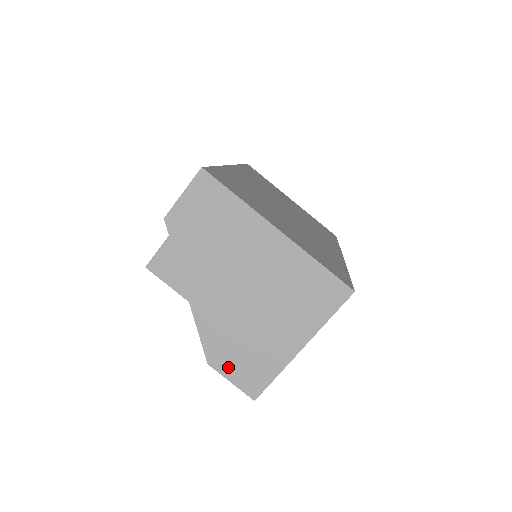
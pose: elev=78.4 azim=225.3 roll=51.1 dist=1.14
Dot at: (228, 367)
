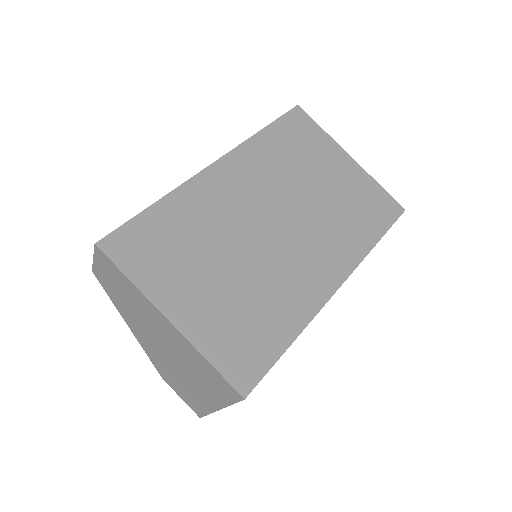
Dot at: (175, 388)
